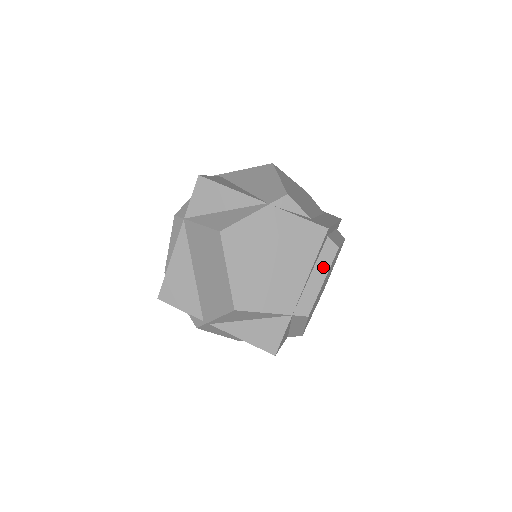
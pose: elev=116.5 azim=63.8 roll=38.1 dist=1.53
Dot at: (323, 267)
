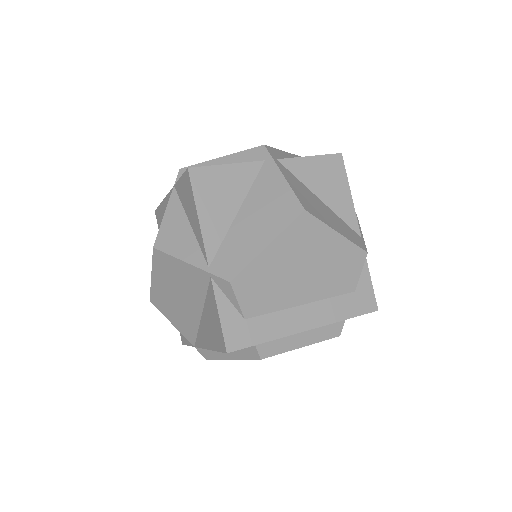
Dot at: (237, 353)
